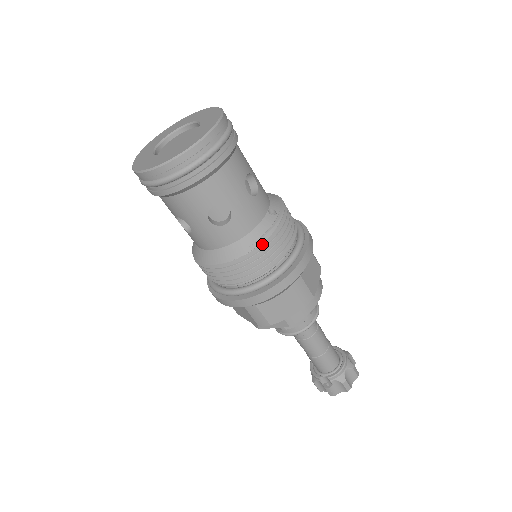
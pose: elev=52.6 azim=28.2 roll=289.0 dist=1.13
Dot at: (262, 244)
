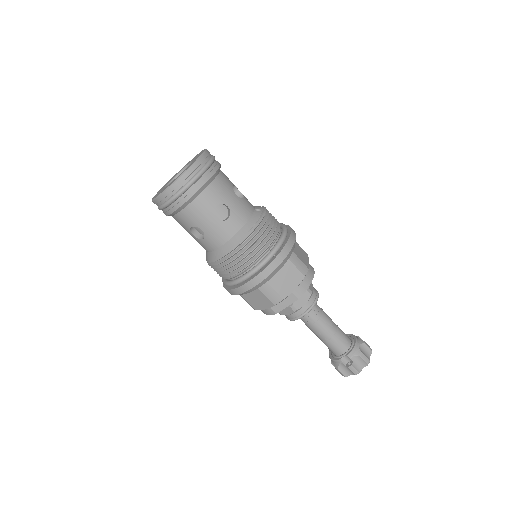
Dot at: (257, 228)
